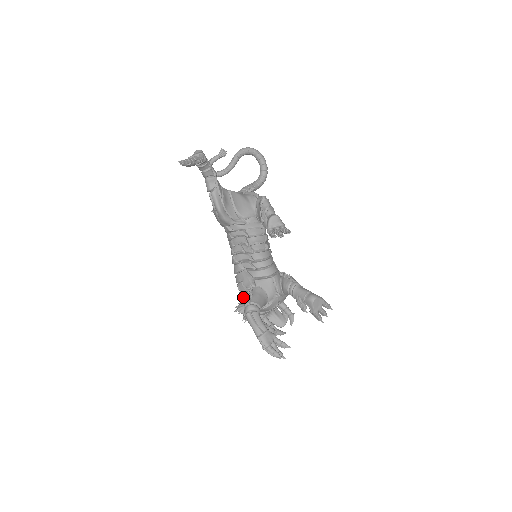
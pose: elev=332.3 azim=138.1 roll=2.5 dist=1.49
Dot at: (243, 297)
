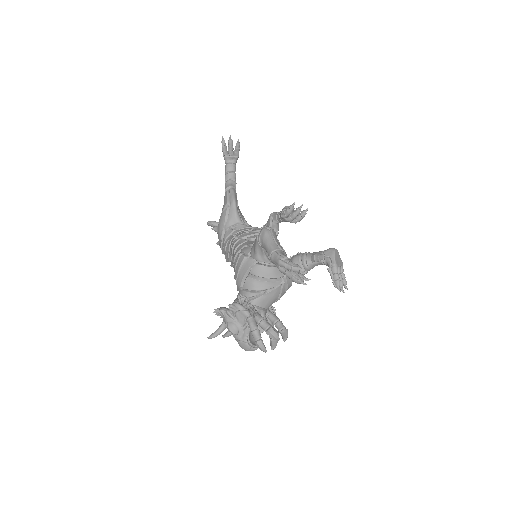
Dot at: (244, 260)
